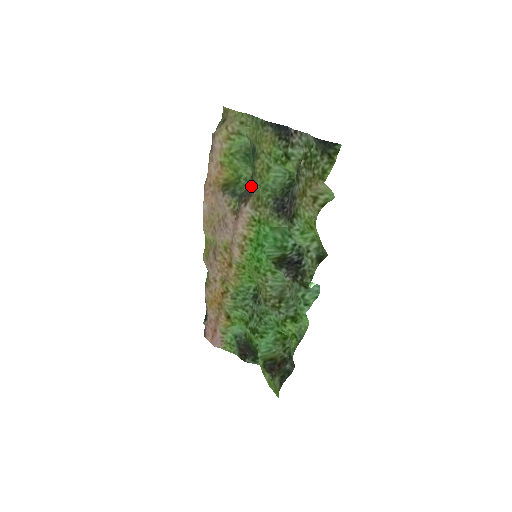
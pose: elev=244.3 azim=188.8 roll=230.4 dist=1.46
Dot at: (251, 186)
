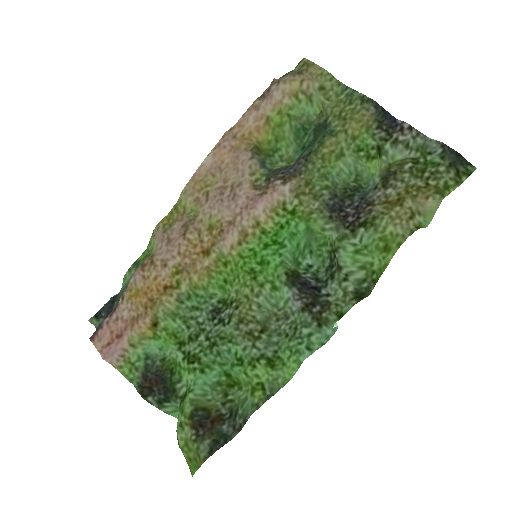
Dot at: (299, 165)
